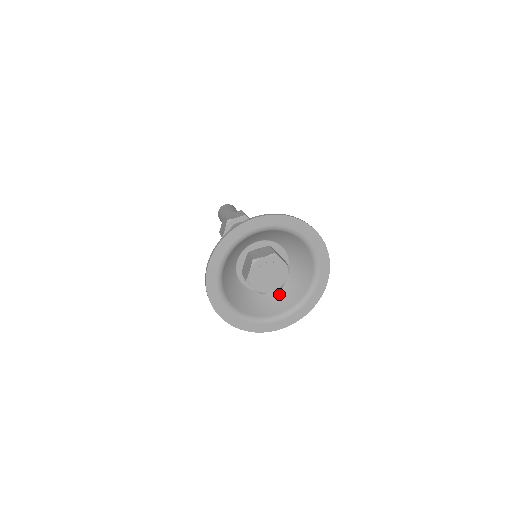
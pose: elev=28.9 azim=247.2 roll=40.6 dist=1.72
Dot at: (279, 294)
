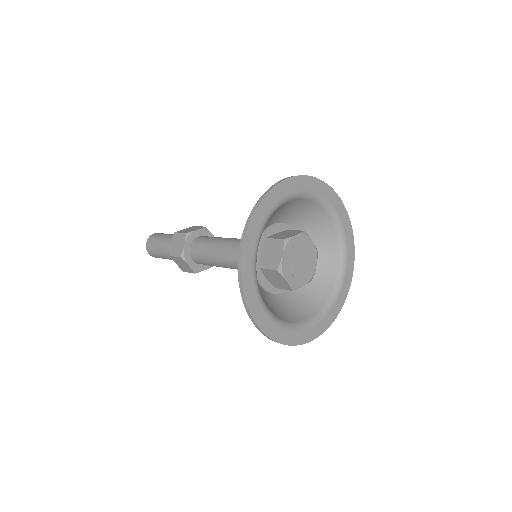
Dot at: (270, 300)
